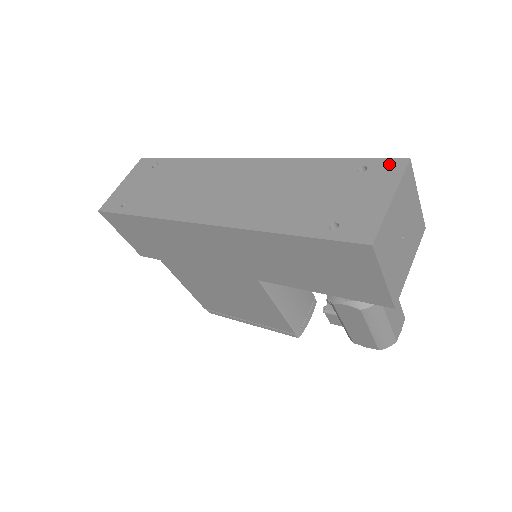
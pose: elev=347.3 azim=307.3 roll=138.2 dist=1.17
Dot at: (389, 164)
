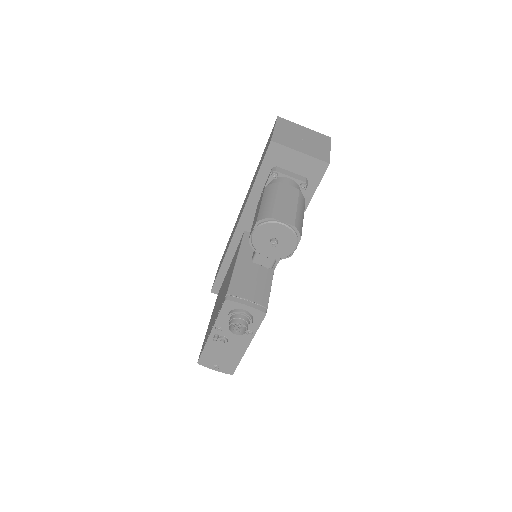
Dot at: occluded
